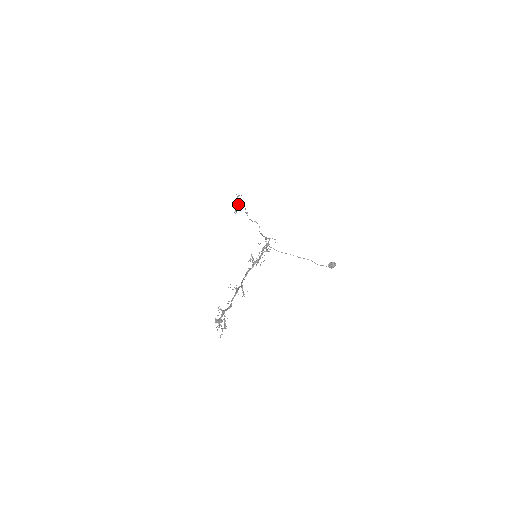
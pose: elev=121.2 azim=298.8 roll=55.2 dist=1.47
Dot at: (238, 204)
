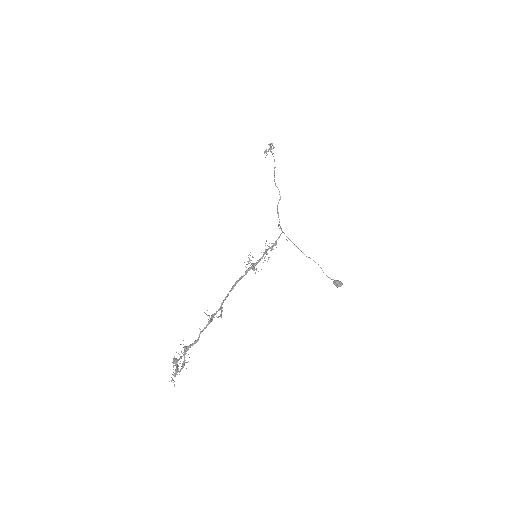
Dot at: (270, 150)
